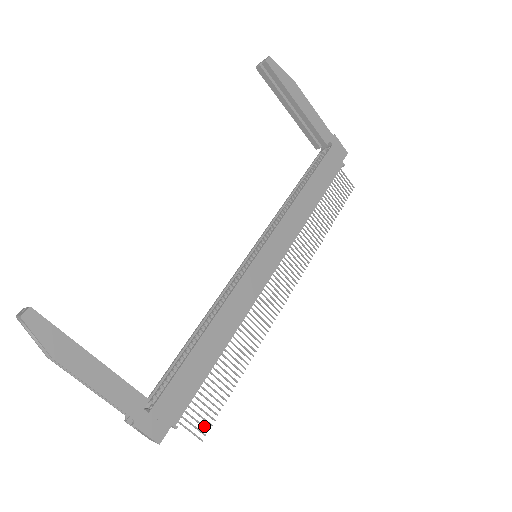
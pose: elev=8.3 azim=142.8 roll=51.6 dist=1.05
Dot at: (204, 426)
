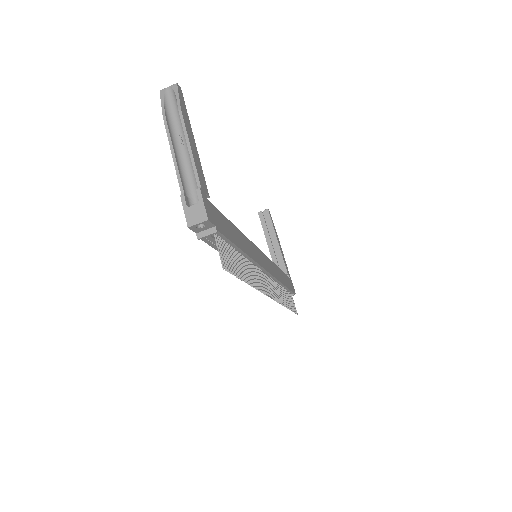
Dot at: (226, 264)
